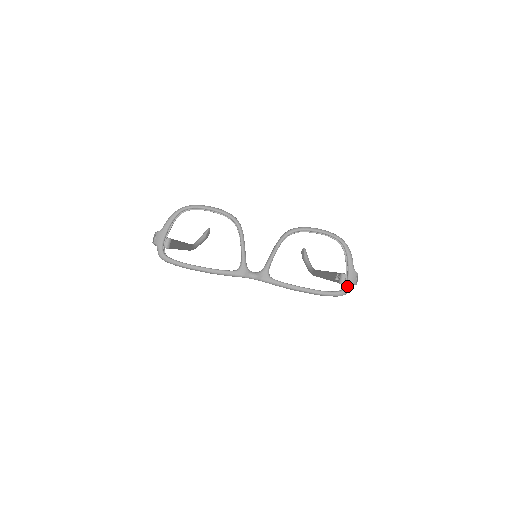
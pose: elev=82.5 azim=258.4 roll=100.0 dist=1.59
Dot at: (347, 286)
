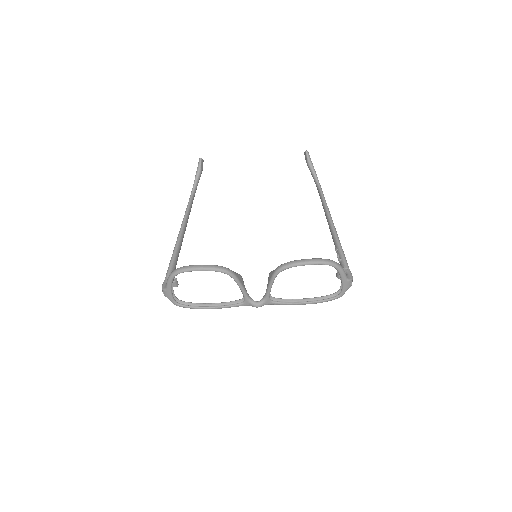
Dot at: (342, 293)
